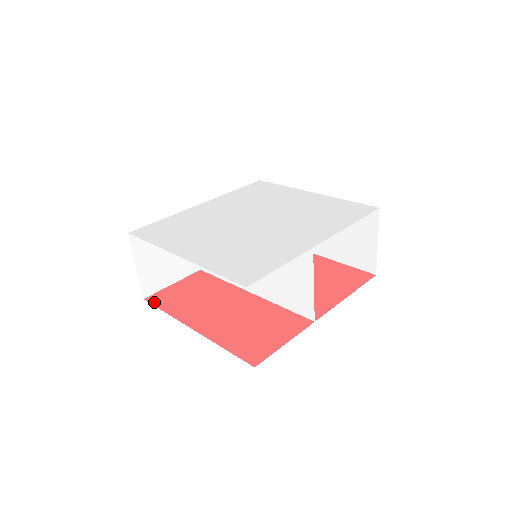
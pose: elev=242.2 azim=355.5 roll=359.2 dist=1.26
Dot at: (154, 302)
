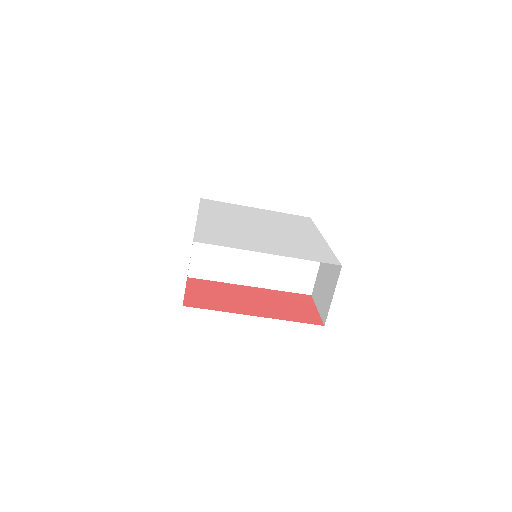
Dot at: (196, 306)
